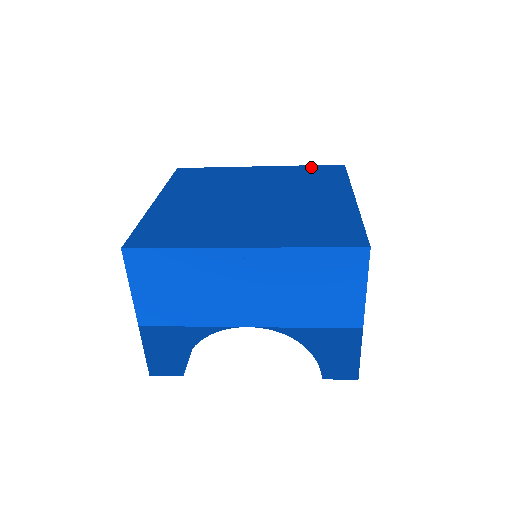
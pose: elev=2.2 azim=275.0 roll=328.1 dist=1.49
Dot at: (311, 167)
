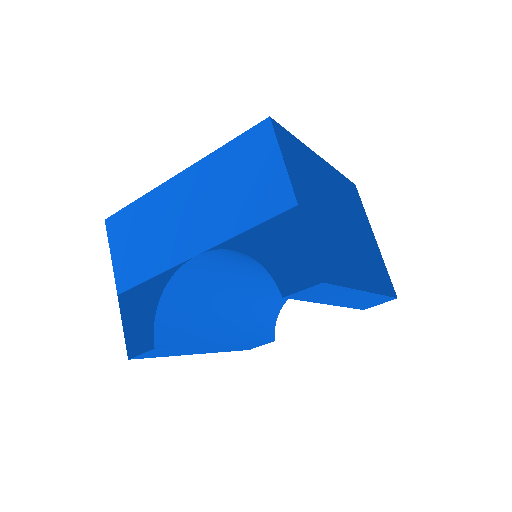
Dot at: occluded
